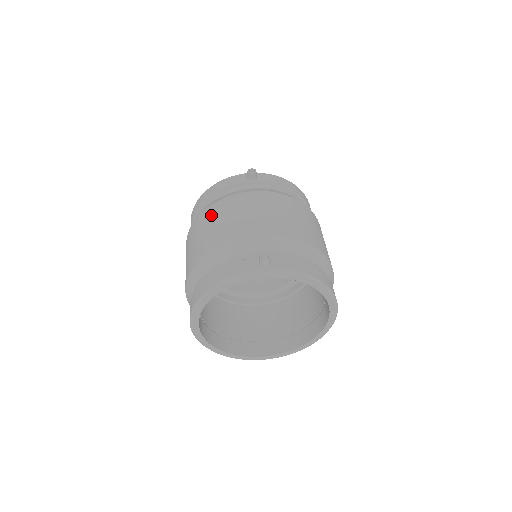
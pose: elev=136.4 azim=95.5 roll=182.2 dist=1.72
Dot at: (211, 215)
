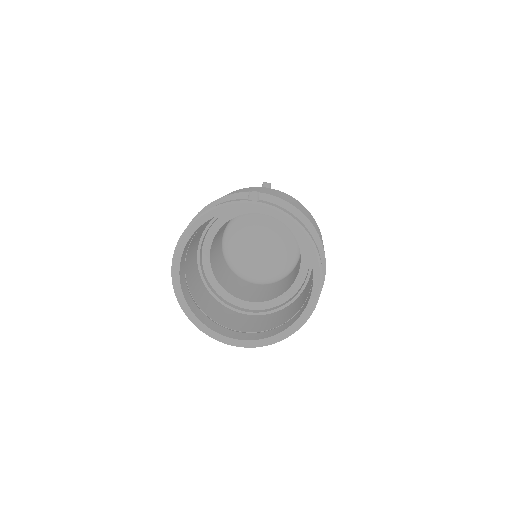
Dot at: occluded
